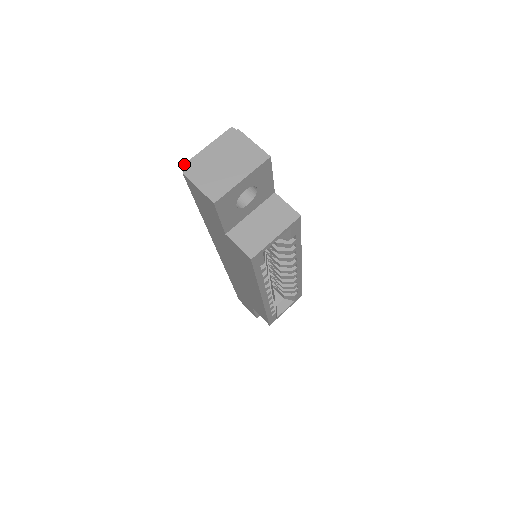
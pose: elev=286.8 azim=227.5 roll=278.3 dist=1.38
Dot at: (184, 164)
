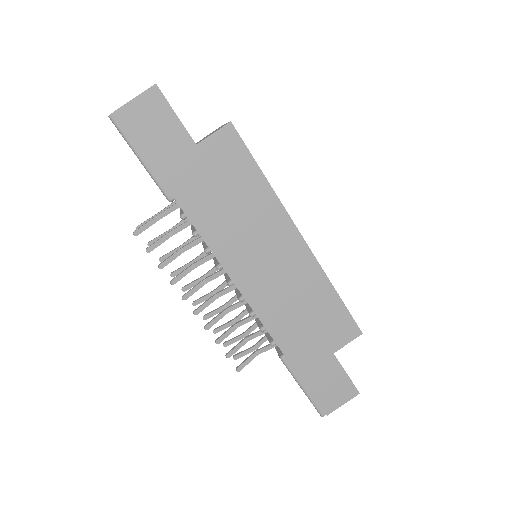
Dot at: (108, 116)
